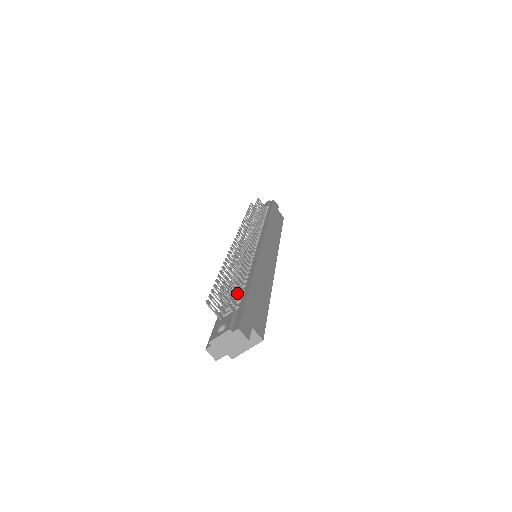
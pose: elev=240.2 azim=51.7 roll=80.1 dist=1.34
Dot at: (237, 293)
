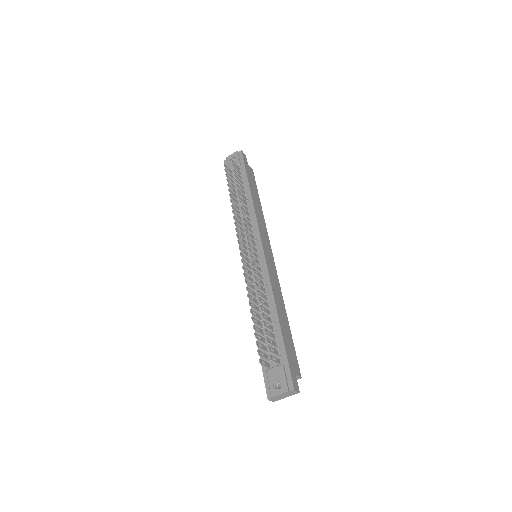
Dot at: (273, 338)
